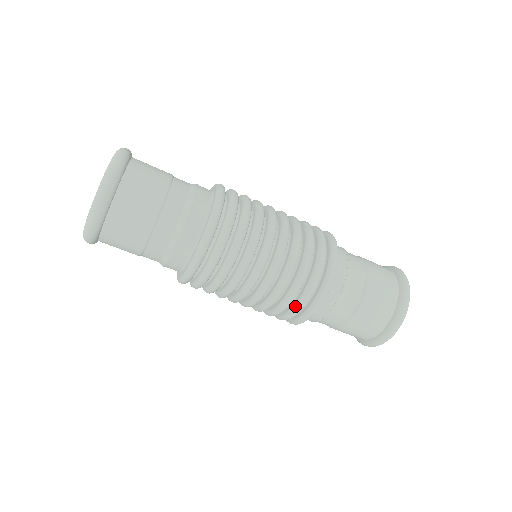
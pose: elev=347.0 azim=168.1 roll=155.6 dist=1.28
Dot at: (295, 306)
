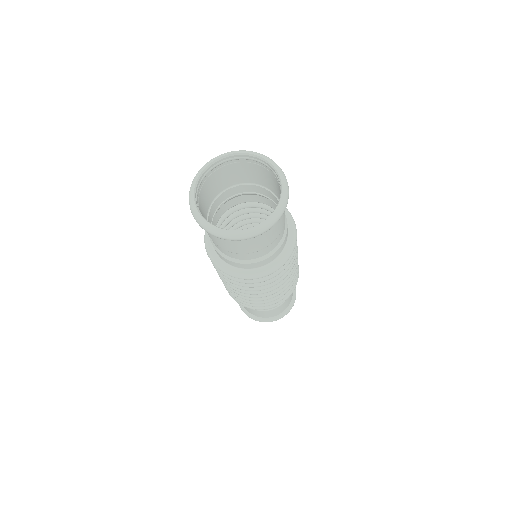
Dot at: (279, 299)
